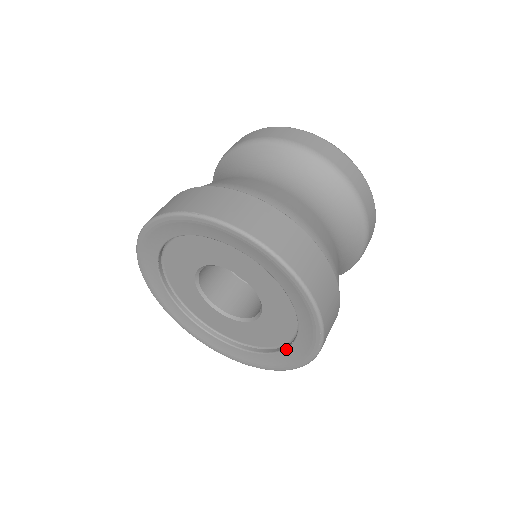
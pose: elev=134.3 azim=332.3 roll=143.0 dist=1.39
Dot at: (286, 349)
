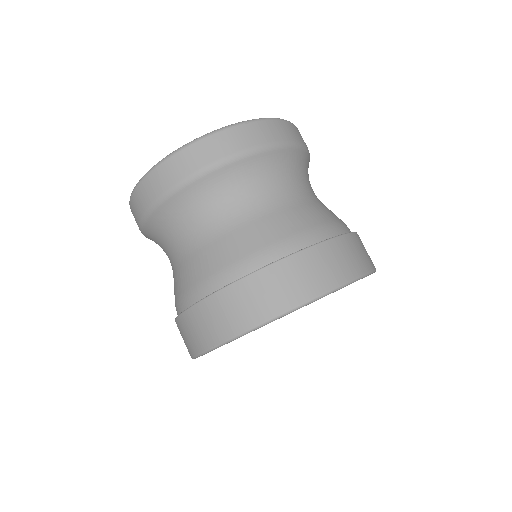
Dot at: occluded
